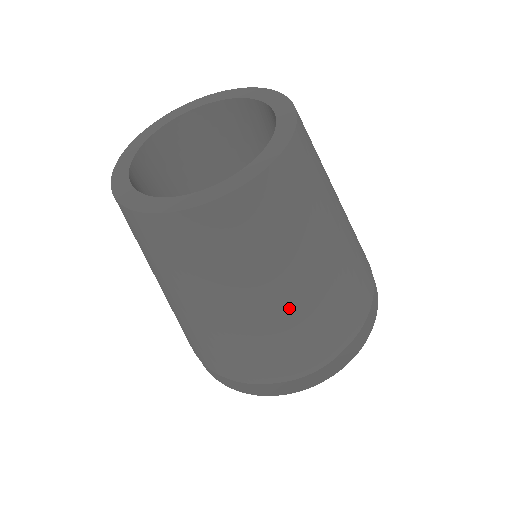
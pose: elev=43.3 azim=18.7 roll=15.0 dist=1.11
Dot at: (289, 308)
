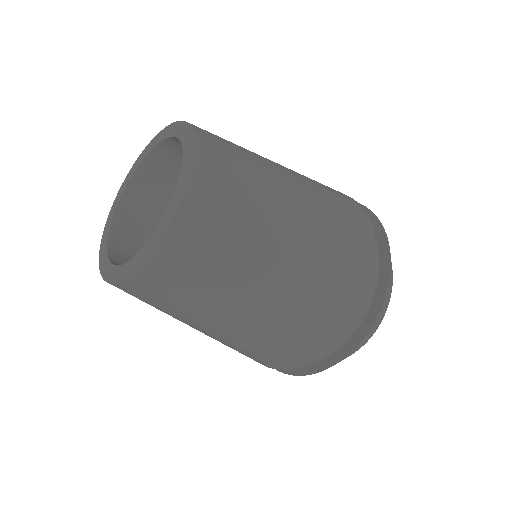
Dot at: (287, 287)
